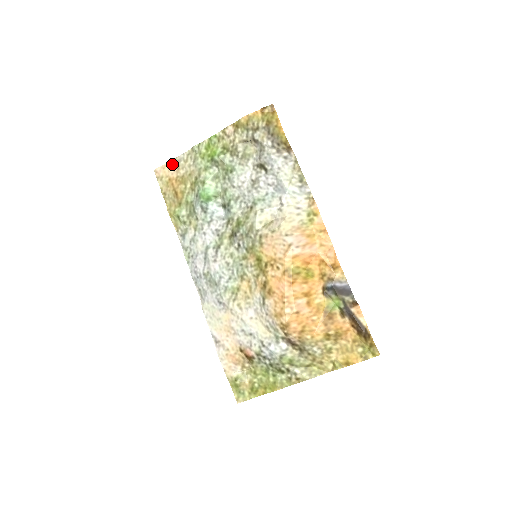
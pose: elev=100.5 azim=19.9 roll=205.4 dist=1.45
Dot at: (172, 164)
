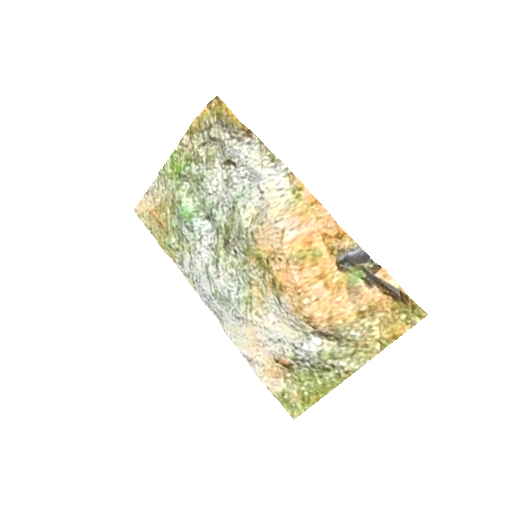
Dot at: (147, 197)
